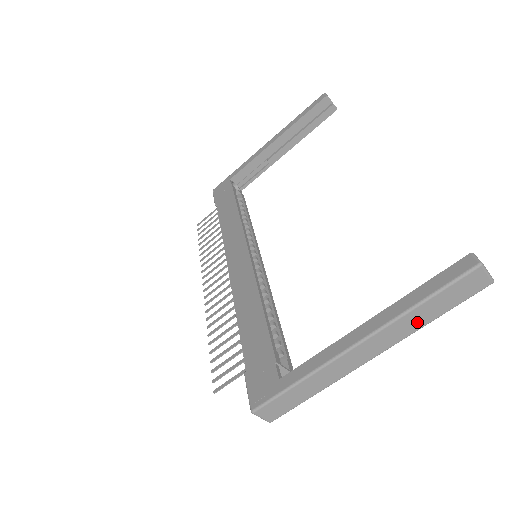
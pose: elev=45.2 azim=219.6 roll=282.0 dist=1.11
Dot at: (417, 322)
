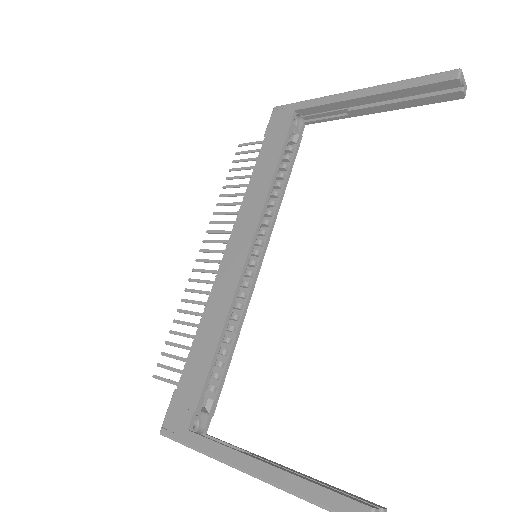
Dot at: occluded
